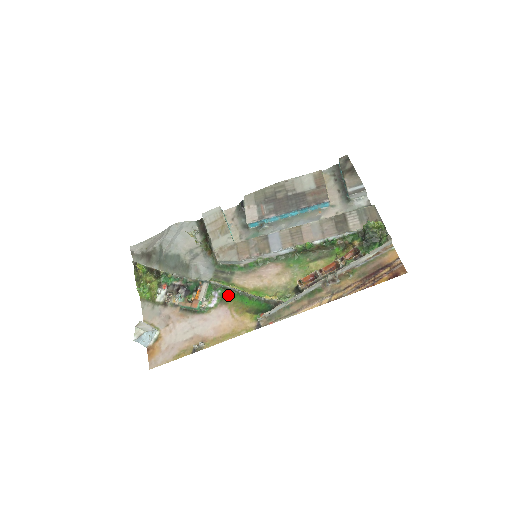
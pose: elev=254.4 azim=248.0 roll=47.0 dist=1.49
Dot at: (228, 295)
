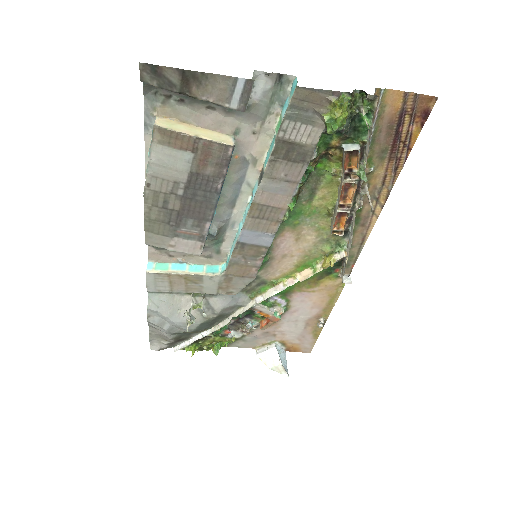
Dot at: occluded
